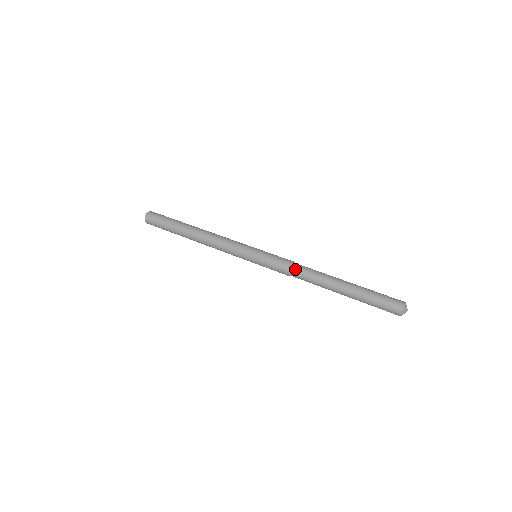
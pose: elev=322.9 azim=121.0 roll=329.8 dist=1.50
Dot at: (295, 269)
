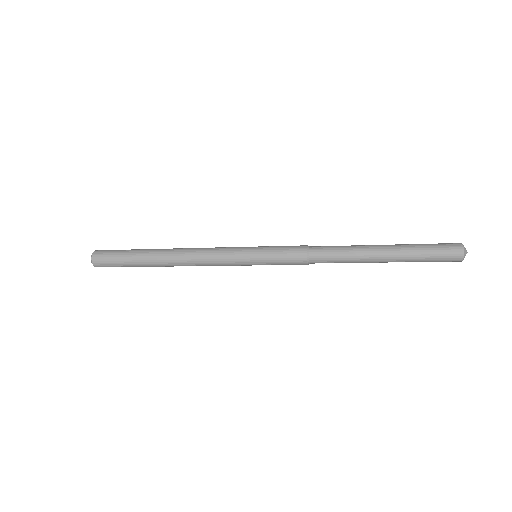
Dot at: (314, 250)
